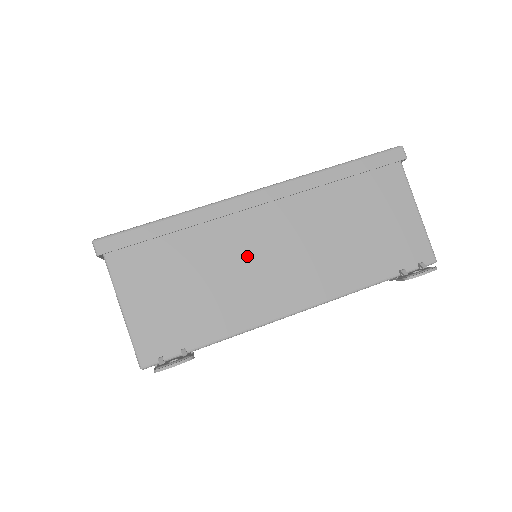
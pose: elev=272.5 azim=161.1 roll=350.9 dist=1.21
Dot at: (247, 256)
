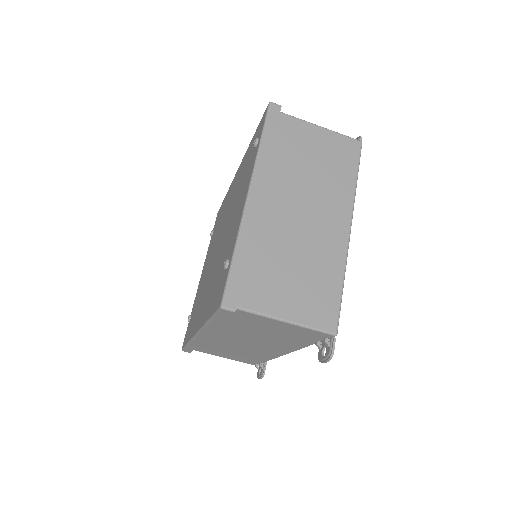
Dot at: (234, 345)
